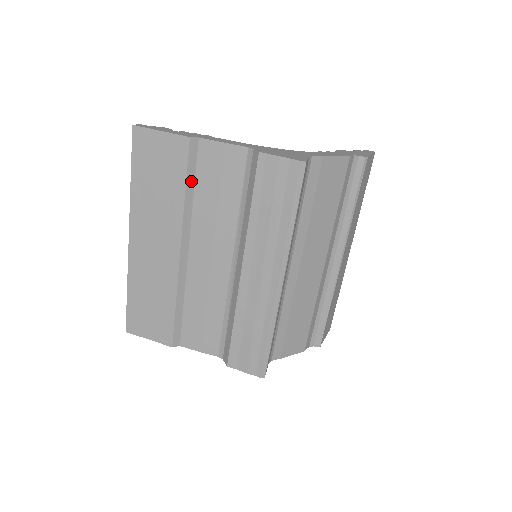
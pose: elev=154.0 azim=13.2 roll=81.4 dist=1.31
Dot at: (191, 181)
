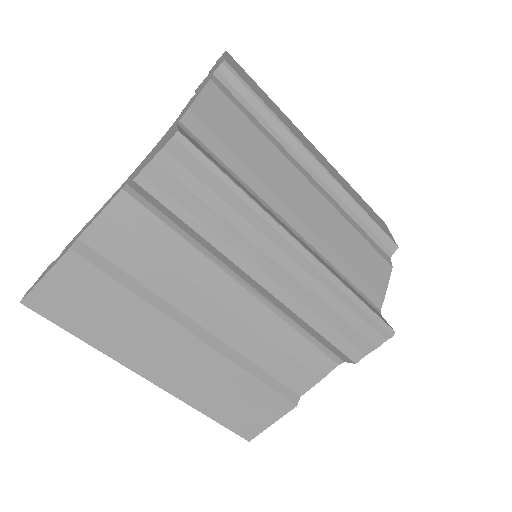
Dot at: (123, 277)
